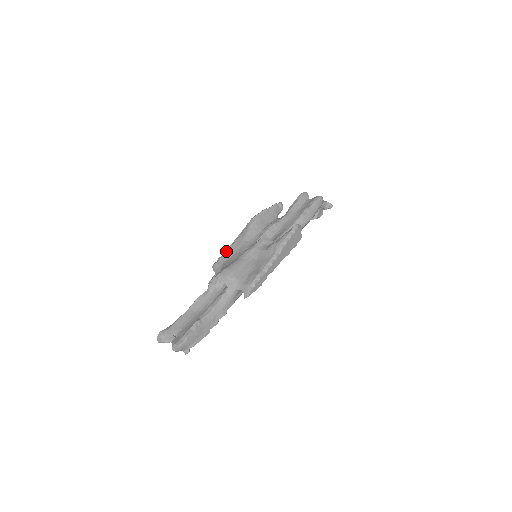
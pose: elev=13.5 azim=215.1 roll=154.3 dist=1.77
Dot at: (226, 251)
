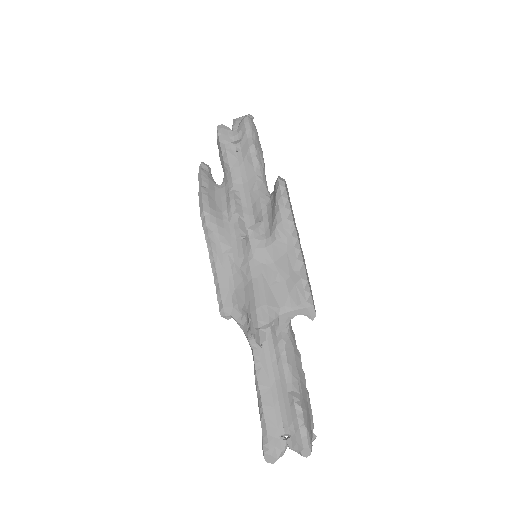
Dot at: (217, 283)
